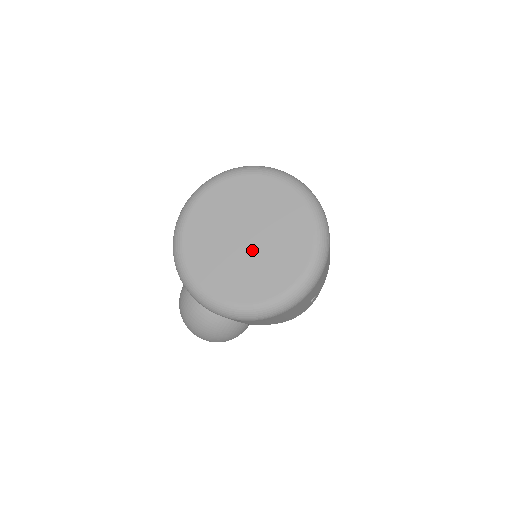
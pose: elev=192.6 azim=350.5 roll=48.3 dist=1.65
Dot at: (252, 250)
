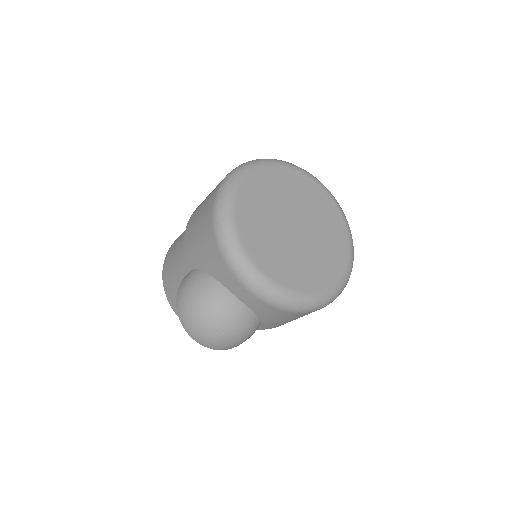
Dot at: (303, 240)
